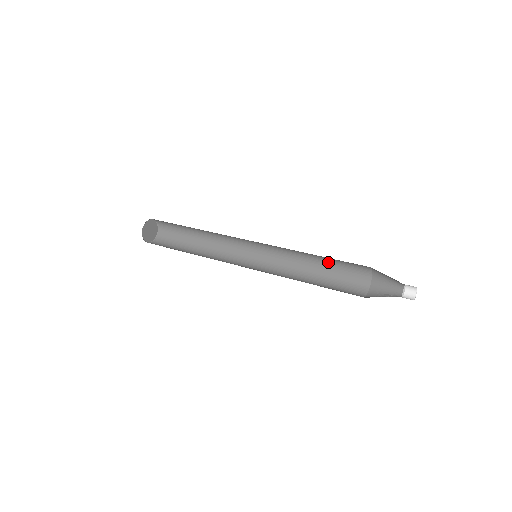
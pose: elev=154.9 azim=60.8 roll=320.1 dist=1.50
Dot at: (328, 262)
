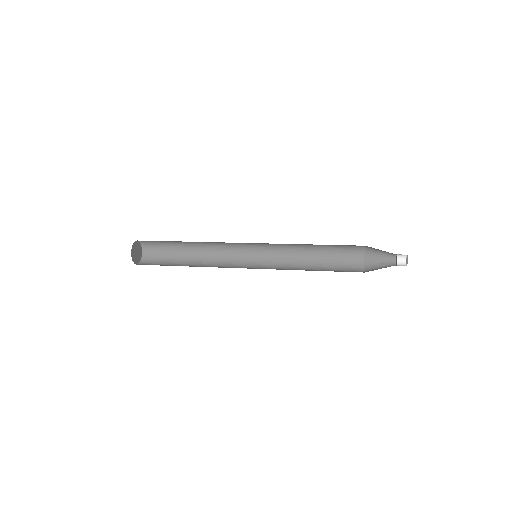
Dot at: (323, 246)
